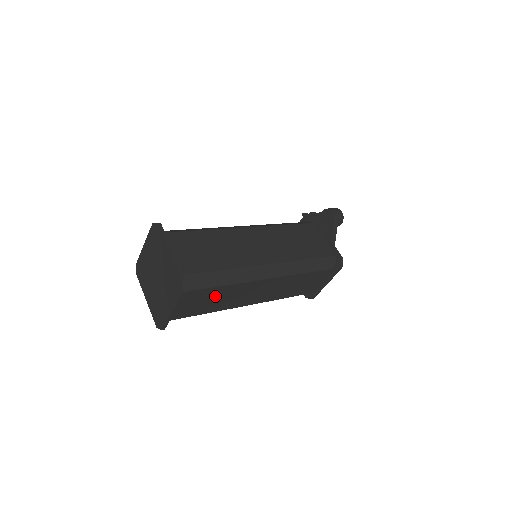
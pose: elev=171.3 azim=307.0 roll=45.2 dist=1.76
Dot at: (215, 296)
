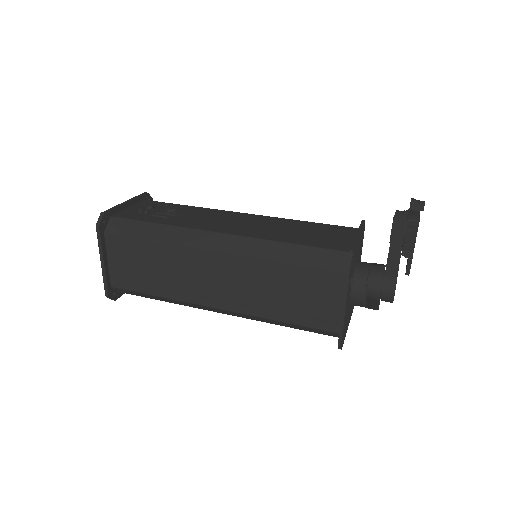
Dot at: occluded
